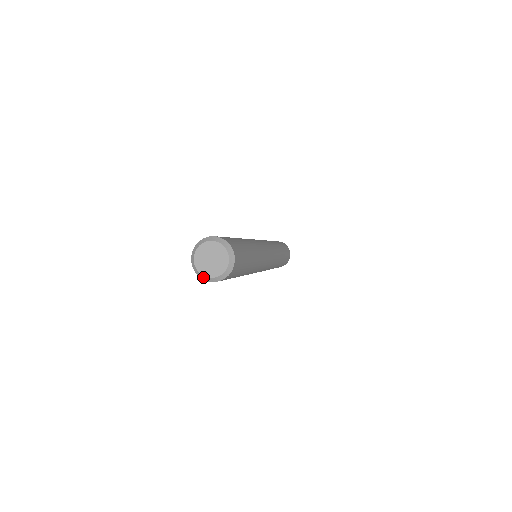
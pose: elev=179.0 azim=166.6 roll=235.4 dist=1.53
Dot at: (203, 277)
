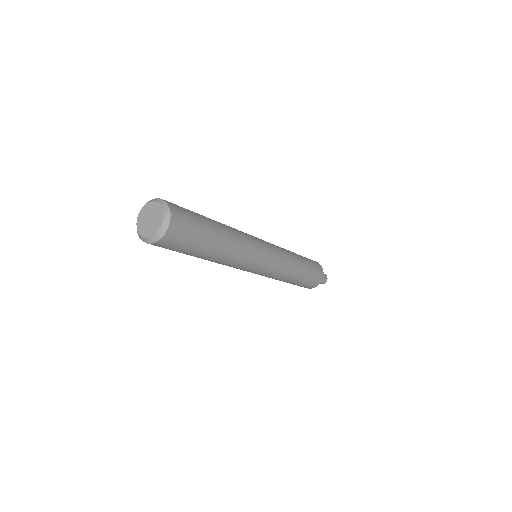
Dot at: (150, 240)
